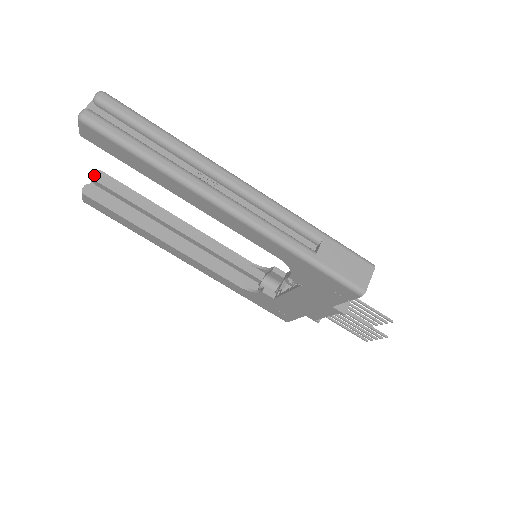
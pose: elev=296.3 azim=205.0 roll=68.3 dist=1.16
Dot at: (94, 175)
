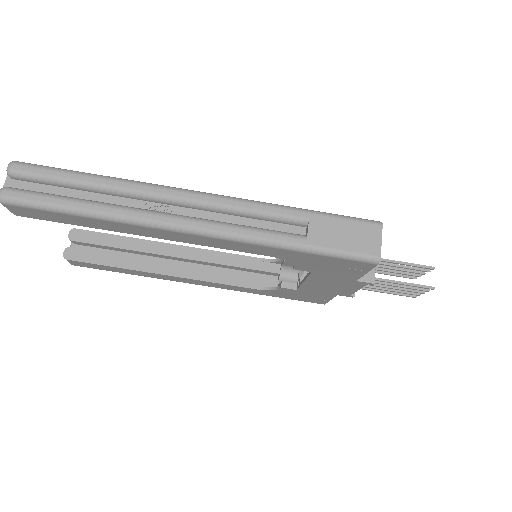
Dot at: (69, 236)
